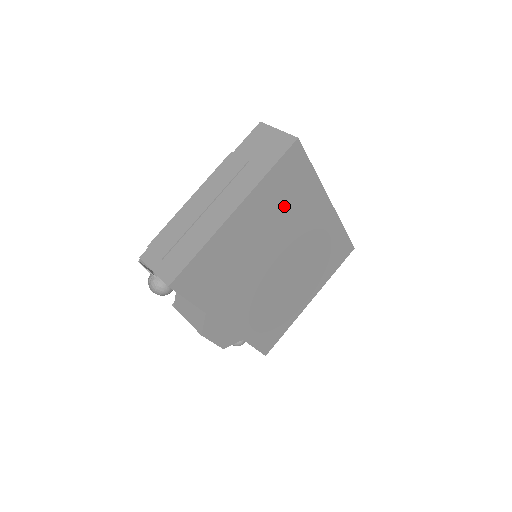
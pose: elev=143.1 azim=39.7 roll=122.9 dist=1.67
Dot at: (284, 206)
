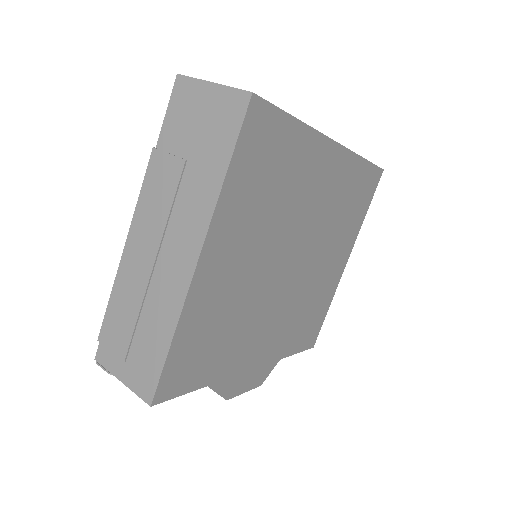
Dot at: (271, 198)
